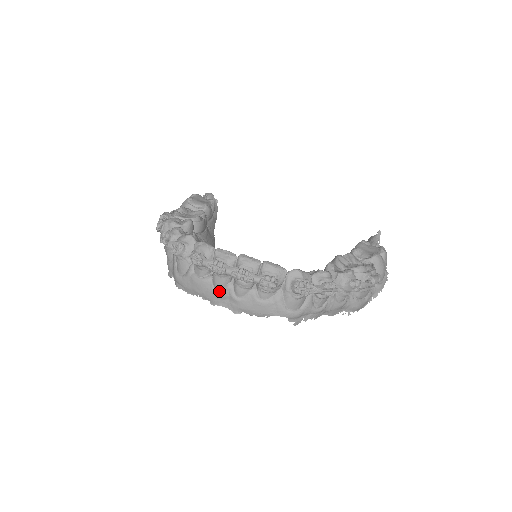
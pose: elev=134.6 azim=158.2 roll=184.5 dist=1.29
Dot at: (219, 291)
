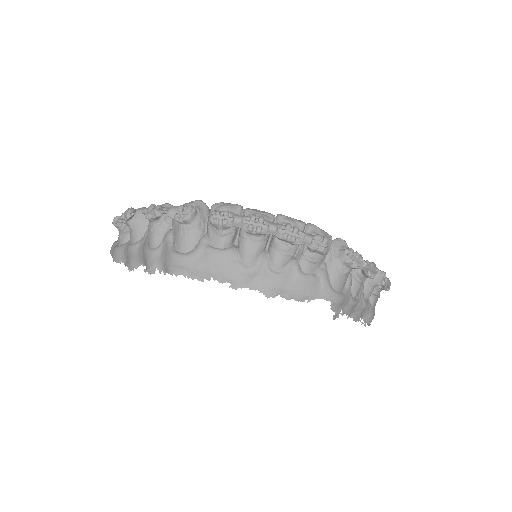
Dot at: (248, 264)
